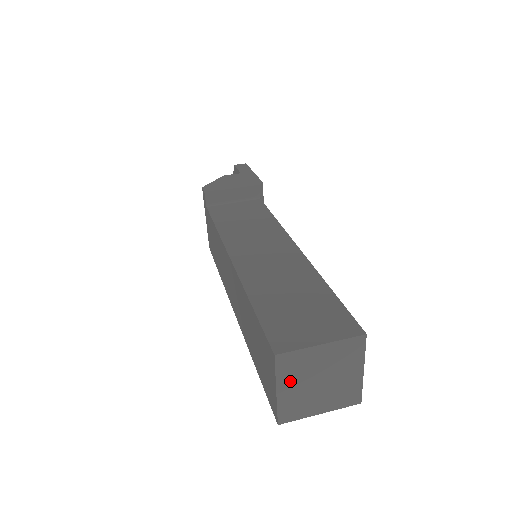
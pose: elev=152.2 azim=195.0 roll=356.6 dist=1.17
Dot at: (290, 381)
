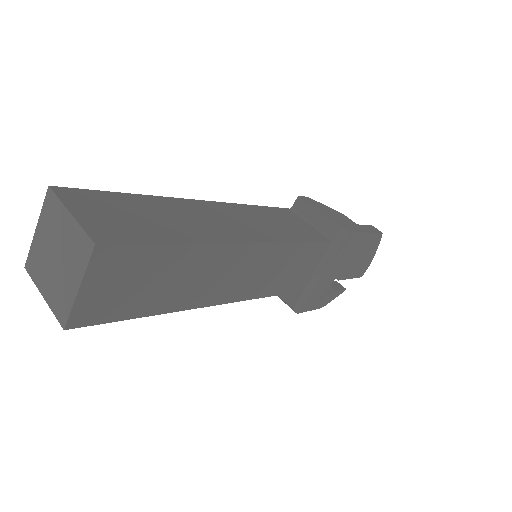
Dot at: (45, 228)
